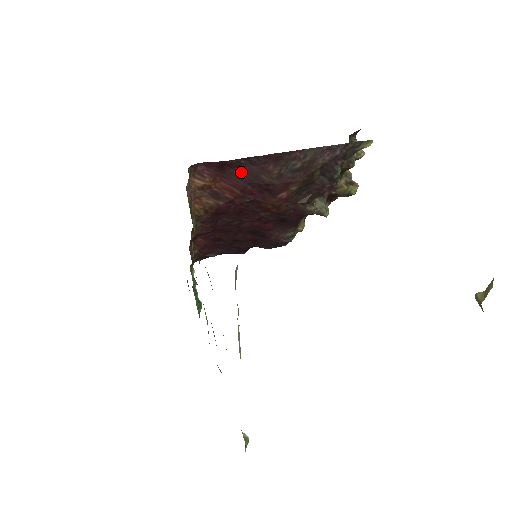
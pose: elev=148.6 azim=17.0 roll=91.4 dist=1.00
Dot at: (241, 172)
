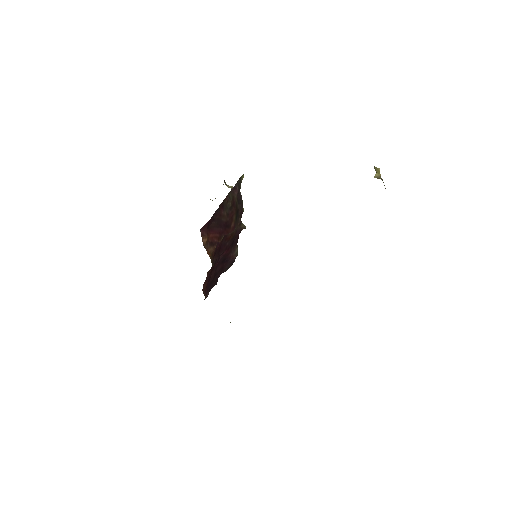
Dot at: (215, 223)
